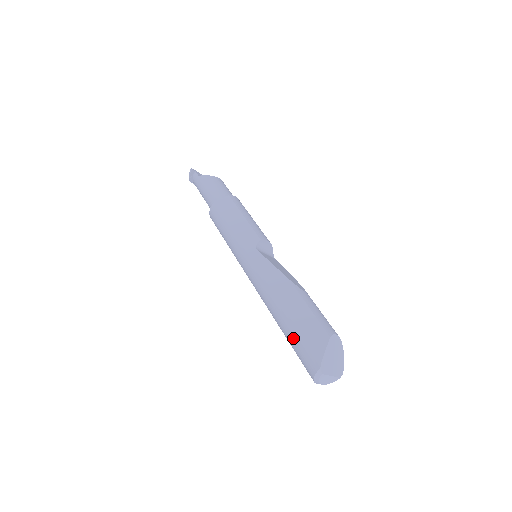
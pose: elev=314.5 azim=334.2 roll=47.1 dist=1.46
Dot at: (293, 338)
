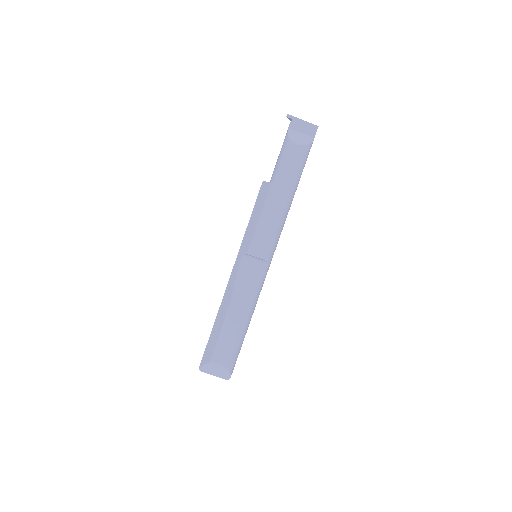
Dot at: occluded
